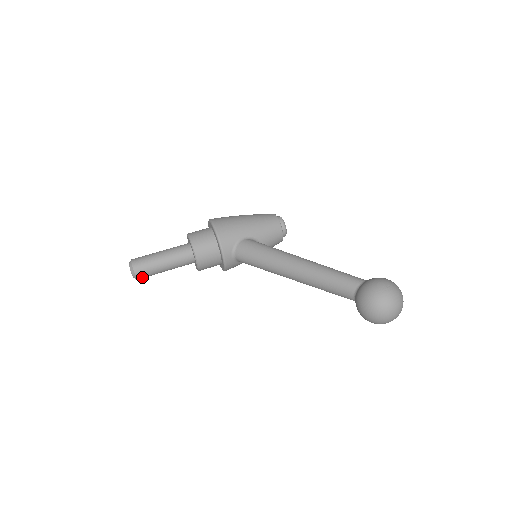
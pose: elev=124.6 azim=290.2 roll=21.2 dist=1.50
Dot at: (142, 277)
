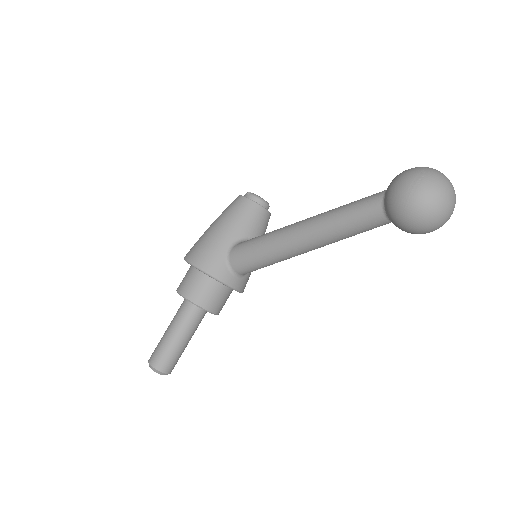
Dot at: (172, 368)
